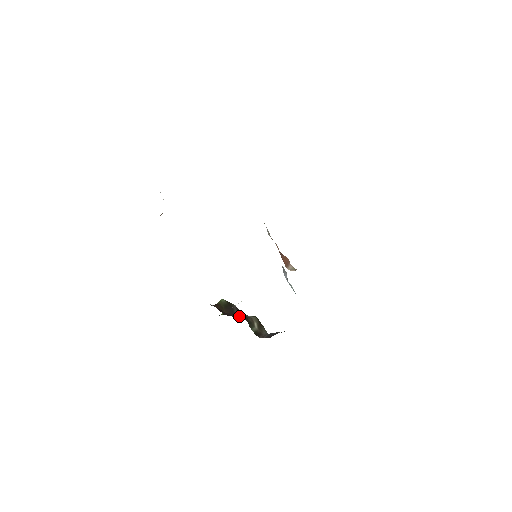
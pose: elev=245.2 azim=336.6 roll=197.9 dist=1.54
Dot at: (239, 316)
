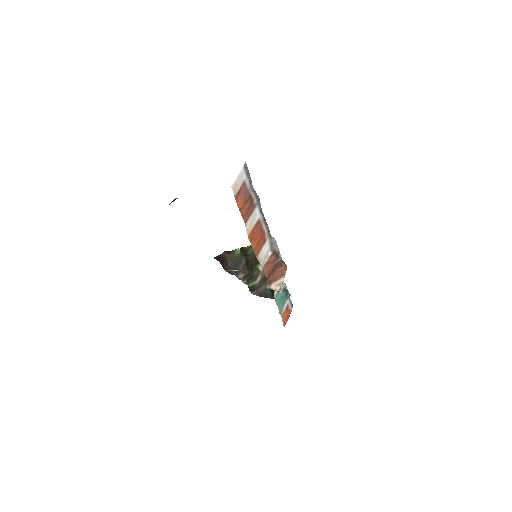
Dot at: (240, 273)
